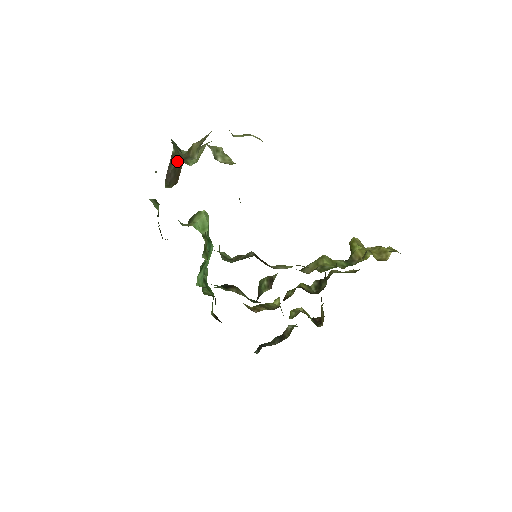
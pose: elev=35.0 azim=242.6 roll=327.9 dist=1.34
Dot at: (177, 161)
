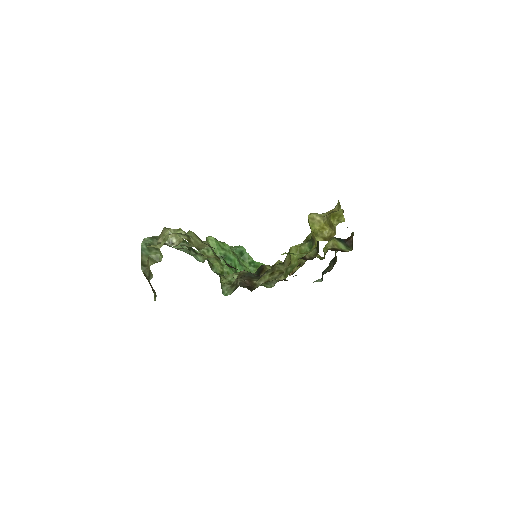
Dot at: (148, 278)
